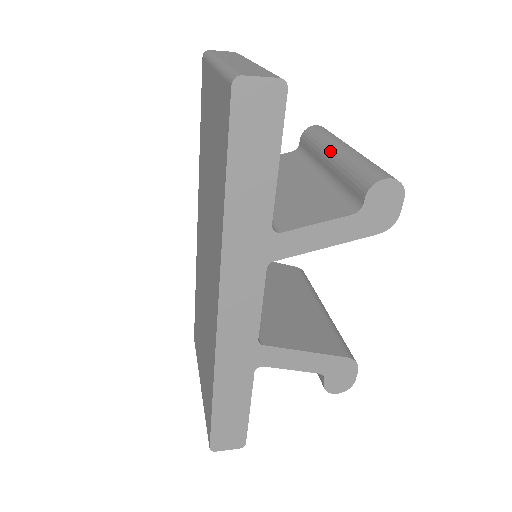
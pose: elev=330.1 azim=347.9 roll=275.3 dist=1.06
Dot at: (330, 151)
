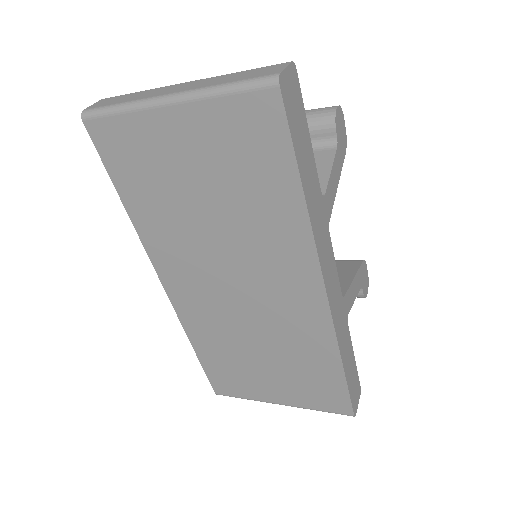
Dot at: occluded
